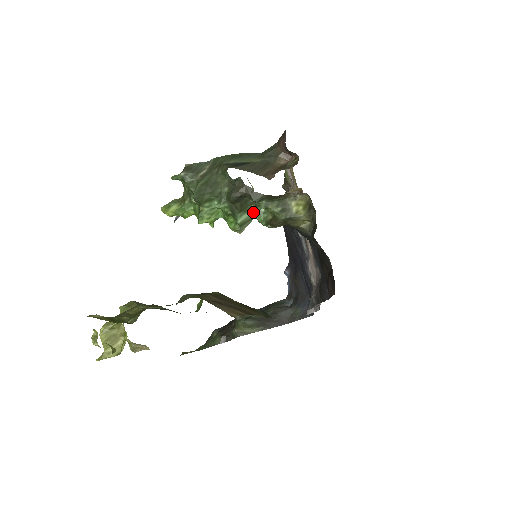
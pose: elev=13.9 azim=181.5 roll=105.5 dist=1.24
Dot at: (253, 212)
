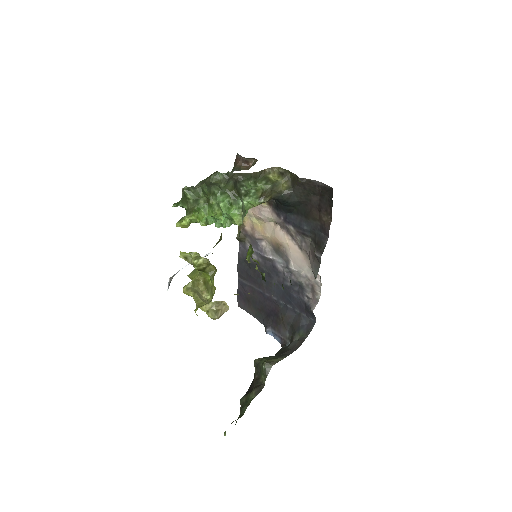
Dot at: (246, 199)
